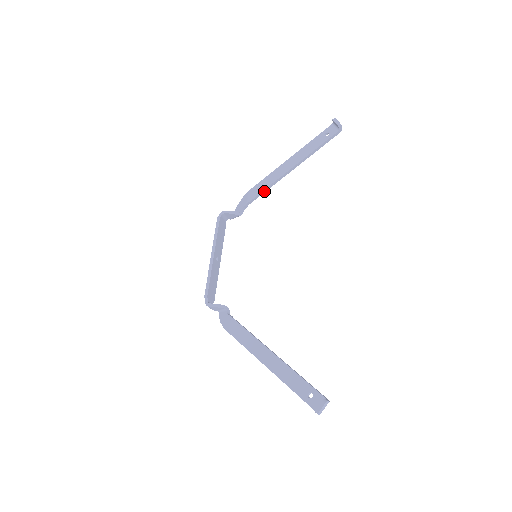
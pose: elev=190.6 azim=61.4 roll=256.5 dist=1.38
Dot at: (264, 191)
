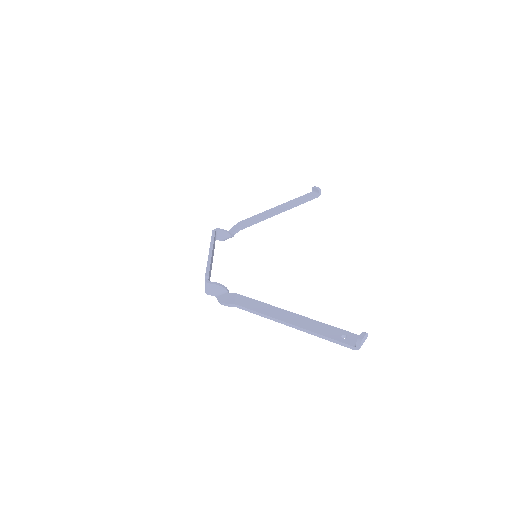
Dot at: (255, 222)
